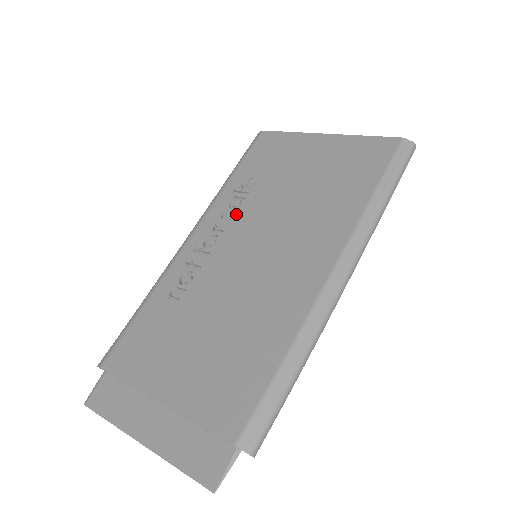
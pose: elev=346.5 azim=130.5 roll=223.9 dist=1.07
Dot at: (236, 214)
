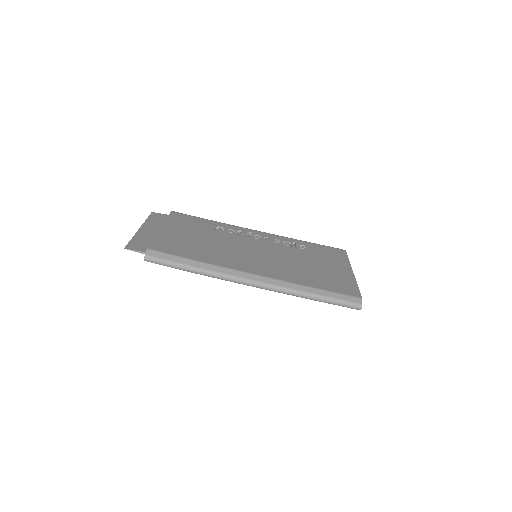
Dot at: (279, 244)
